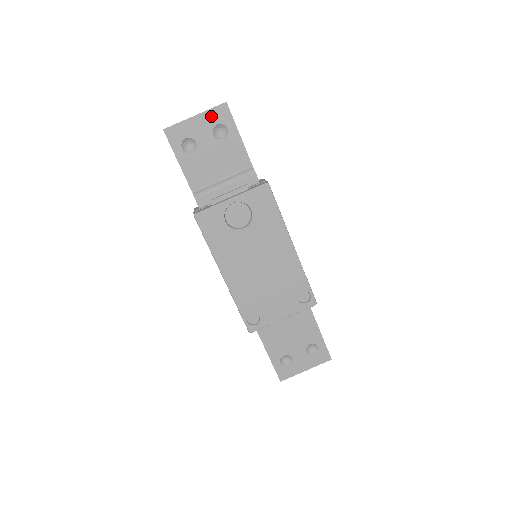
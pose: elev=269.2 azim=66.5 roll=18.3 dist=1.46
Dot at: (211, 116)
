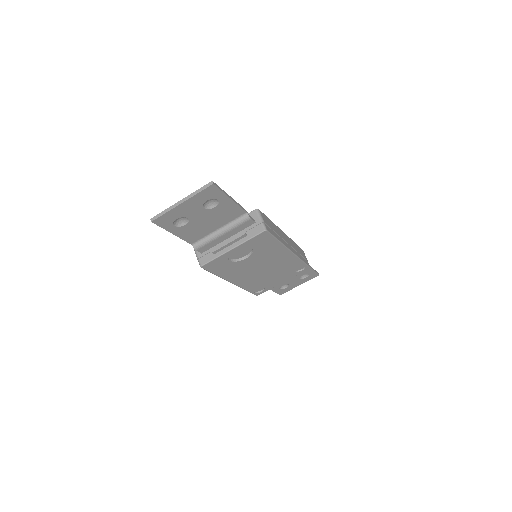
Dot at: (199, 198)
